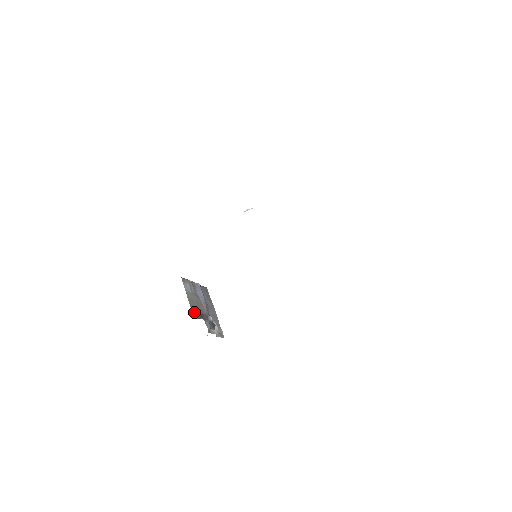
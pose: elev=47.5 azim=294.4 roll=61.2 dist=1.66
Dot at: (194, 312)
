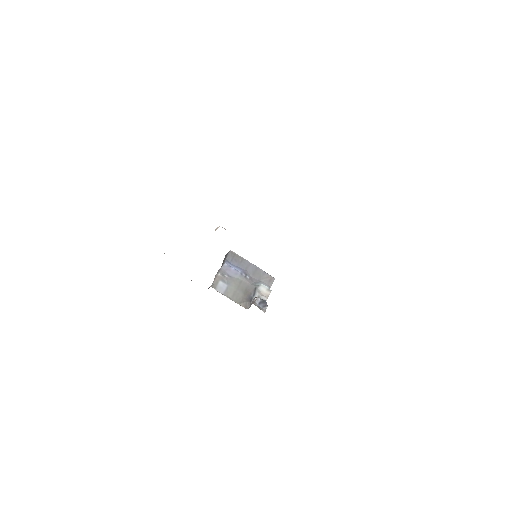
Dot at: (243, 304)
